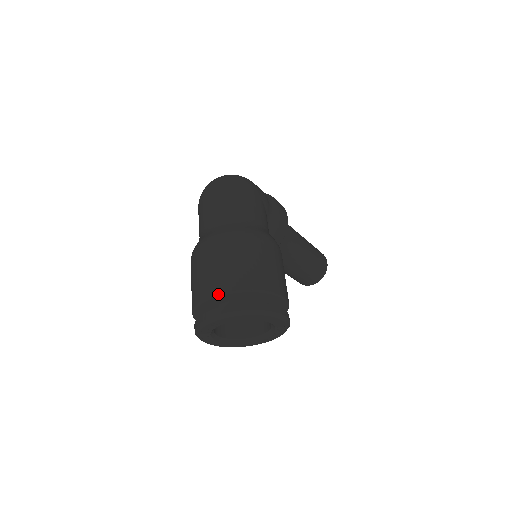
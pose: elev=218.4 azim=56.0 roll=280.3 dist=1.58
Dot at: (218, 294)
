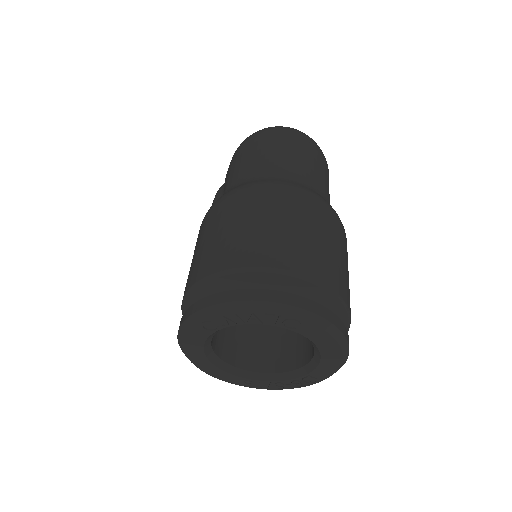
Dot at: (311, 277)
